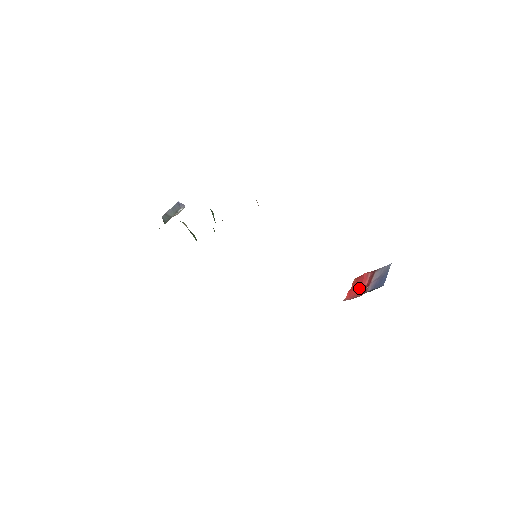
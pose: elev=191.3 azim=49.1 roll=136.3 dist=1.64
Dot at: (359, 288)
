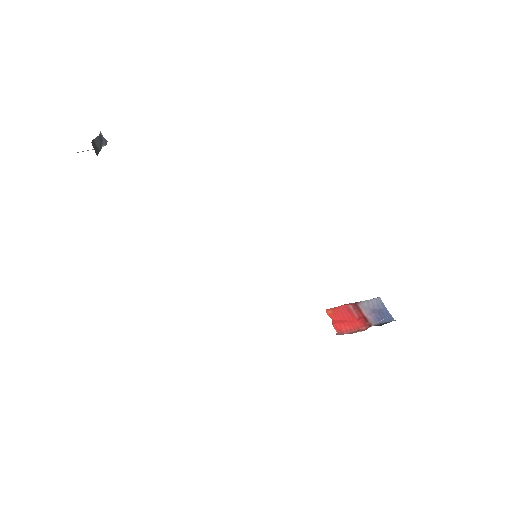
Dot at: (352, 321)
